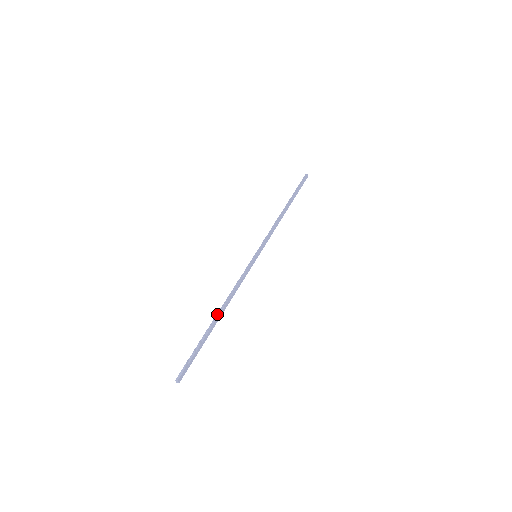
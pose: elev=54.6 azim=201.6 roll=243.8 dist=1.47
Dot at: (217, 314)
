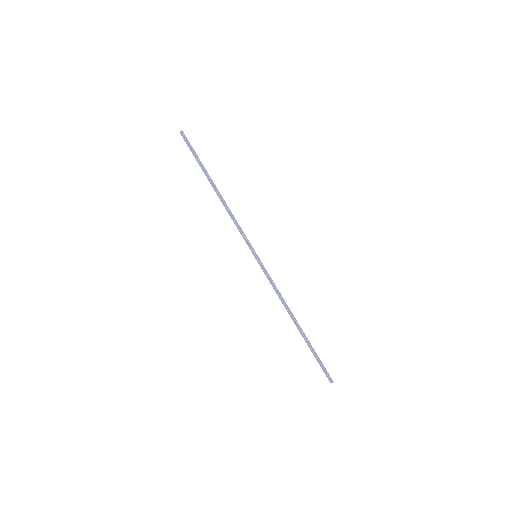
Dot at: (296, 324)
